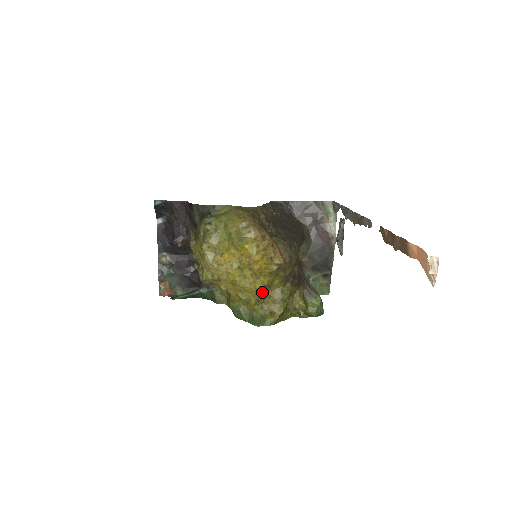
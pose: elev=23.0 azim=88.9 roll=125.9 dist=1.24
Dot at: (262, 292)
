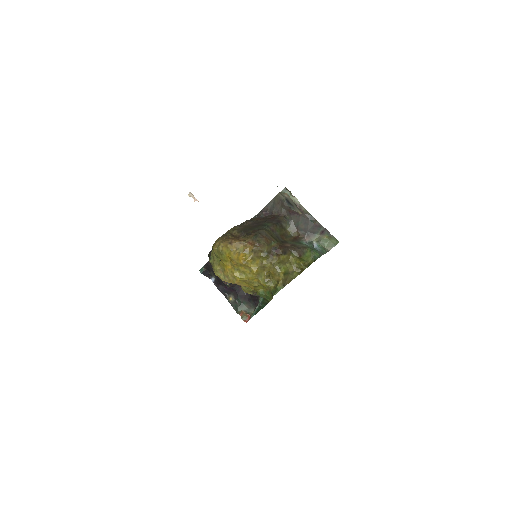
Dot at: (263, 273)
